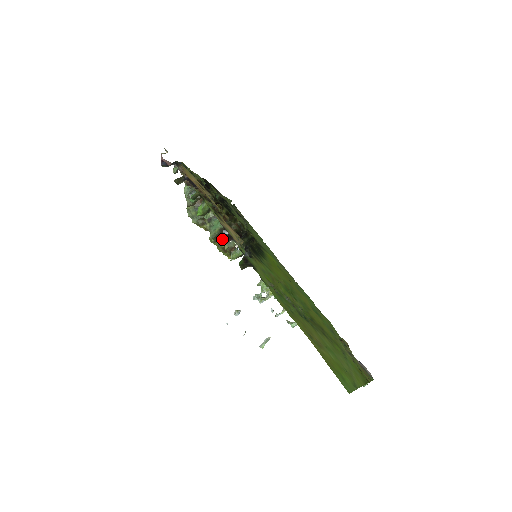
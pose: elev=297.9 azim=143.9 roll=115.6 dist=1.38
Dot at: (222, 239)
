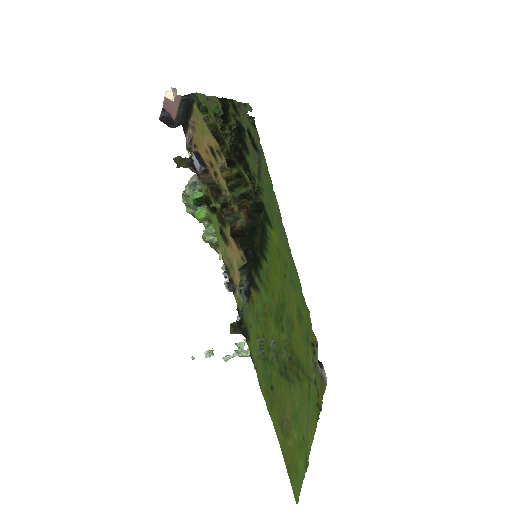
Dot at: occluded
